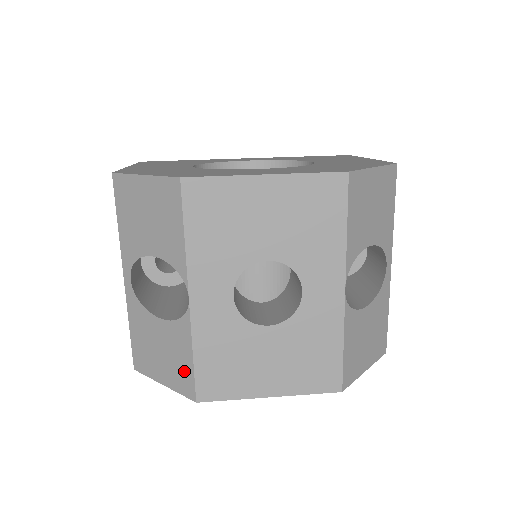
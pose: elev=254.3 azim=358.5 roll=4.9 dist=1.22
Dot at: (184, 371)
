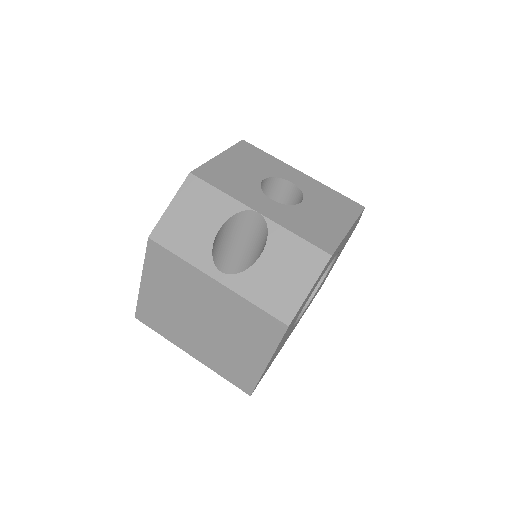
Dot at: (305, 254)
